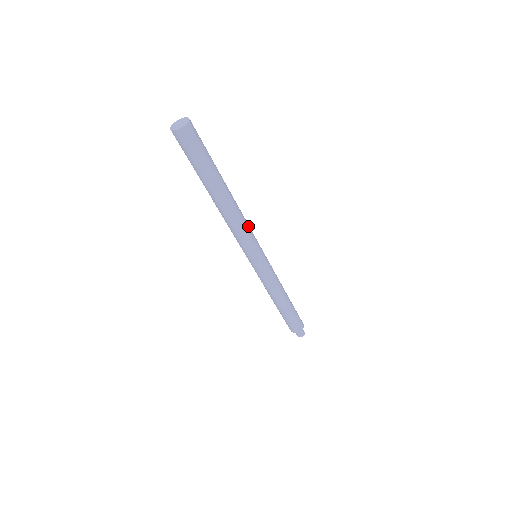
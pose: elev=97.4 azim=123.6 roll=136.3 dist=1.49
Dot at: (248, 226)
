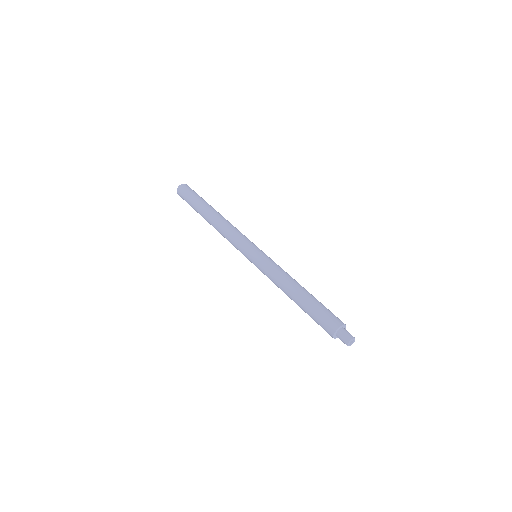
Dot at: (240, 232)
